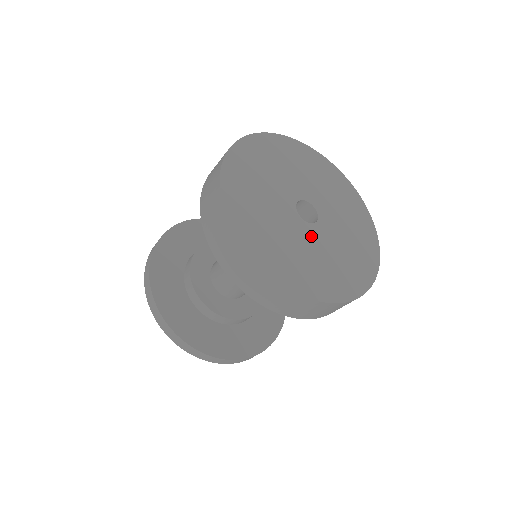
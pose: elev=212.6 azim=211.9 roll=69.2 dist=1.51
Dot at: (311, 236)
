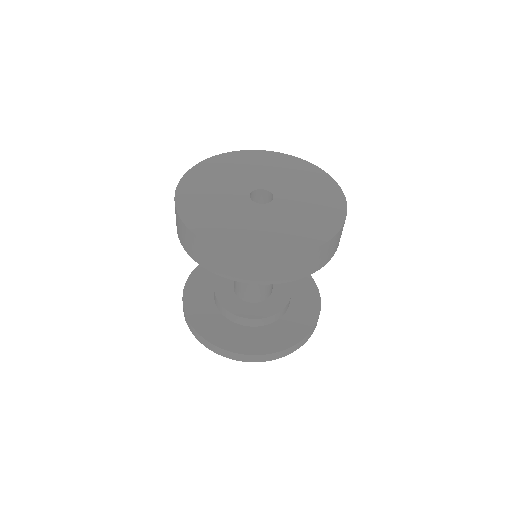
Dot at: (271, 212)
